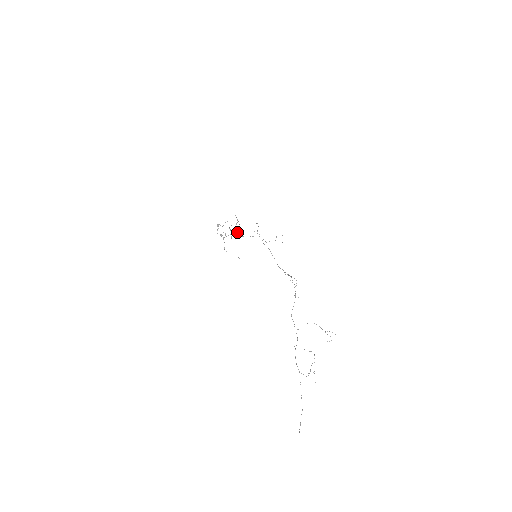
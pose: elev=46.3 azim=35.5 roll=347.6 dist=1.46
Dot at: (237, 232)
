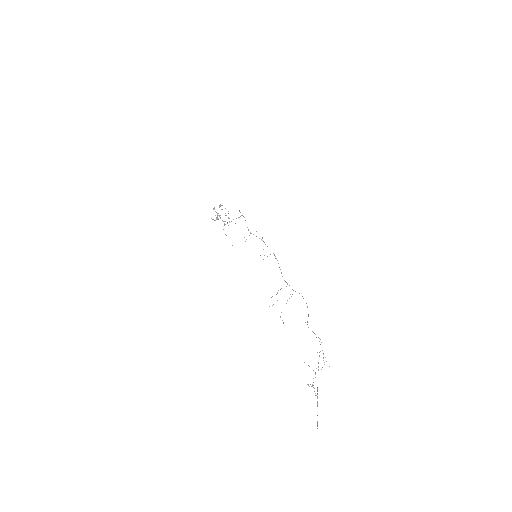
Dot at: occluded
